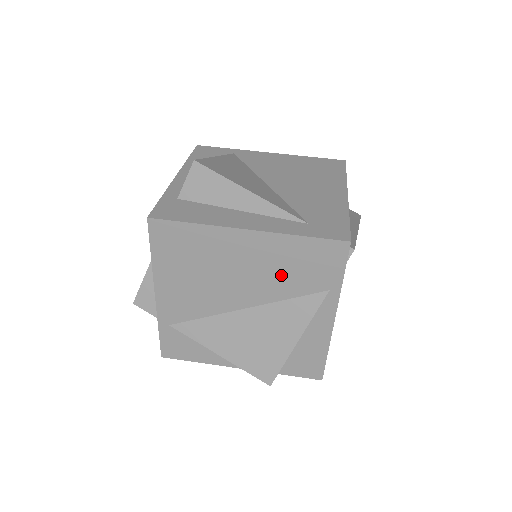
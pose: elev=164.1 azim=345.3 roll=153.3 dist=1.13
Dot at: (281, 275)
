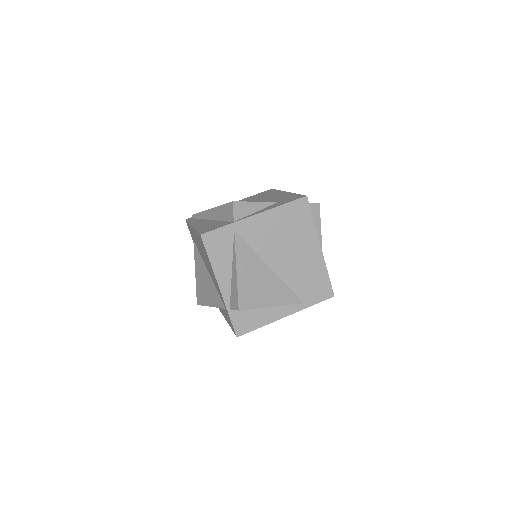
Dot at: (302, 276)
